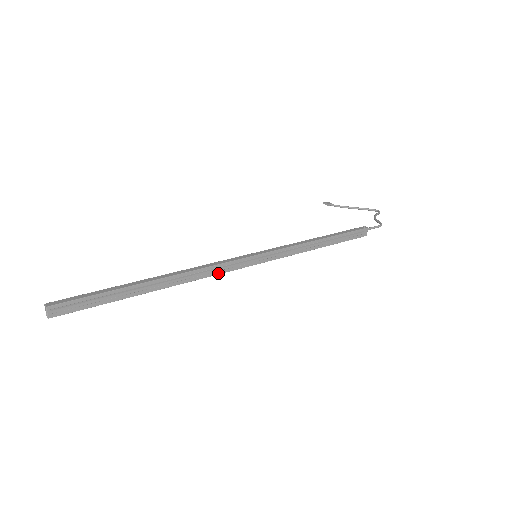
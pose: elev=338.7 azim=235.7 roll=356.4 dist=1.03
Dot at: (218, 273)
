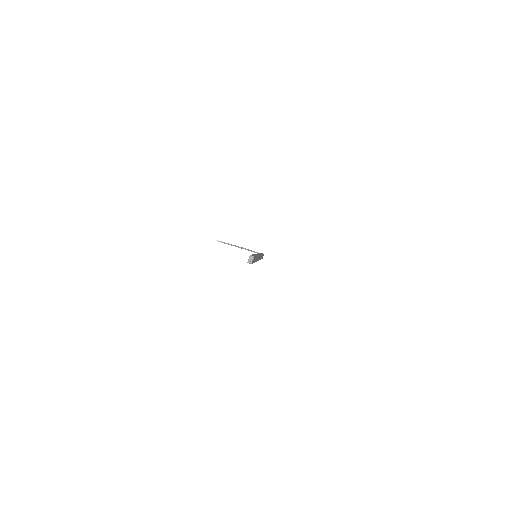
Dot at: occluded
